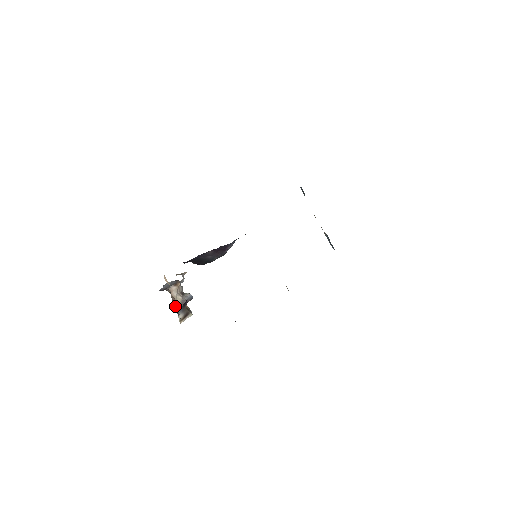
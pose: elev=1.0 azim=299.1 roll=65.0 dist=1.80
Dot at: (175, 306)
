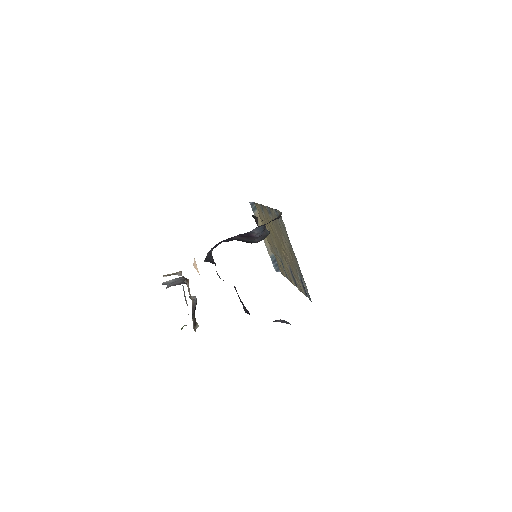
Dot at: occluded
